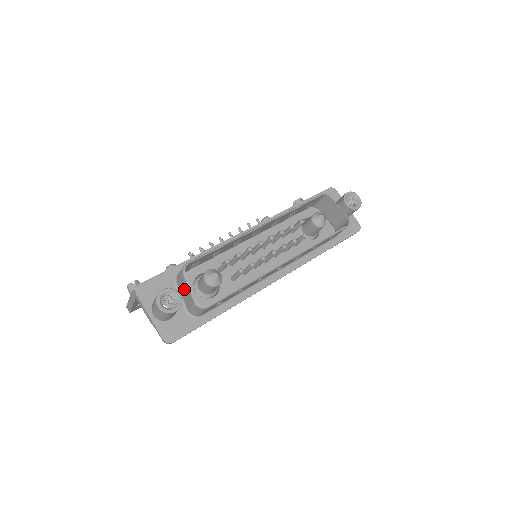
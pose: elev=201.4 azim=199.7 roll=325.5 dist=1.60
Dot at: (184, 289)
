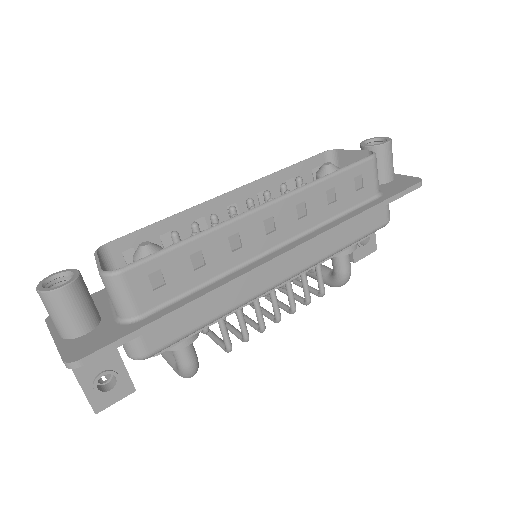
Dot at: occluded
